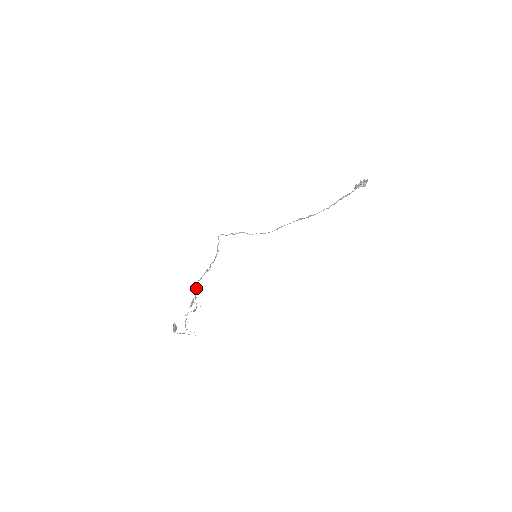
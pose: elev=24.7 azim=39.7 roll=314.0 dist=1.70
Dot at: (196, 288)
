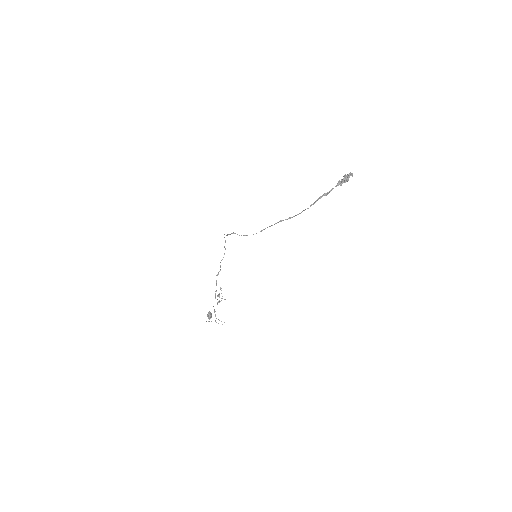
Dot at: (216, 282)
